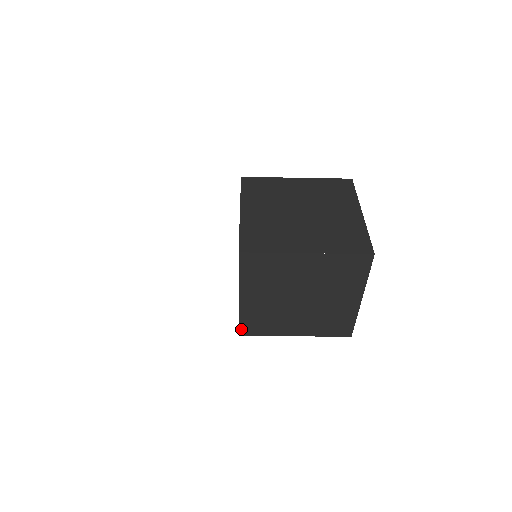
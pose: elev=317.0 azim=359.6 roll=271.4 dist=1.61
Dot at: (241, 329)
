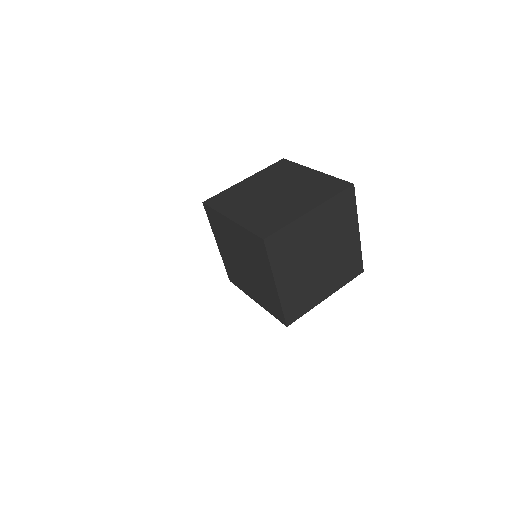
Dot at: (286, 319)
